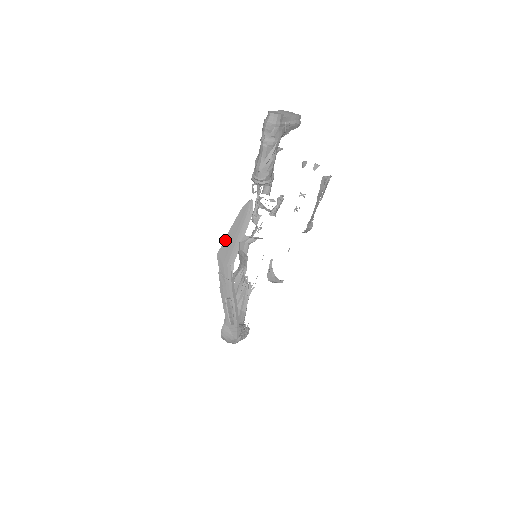
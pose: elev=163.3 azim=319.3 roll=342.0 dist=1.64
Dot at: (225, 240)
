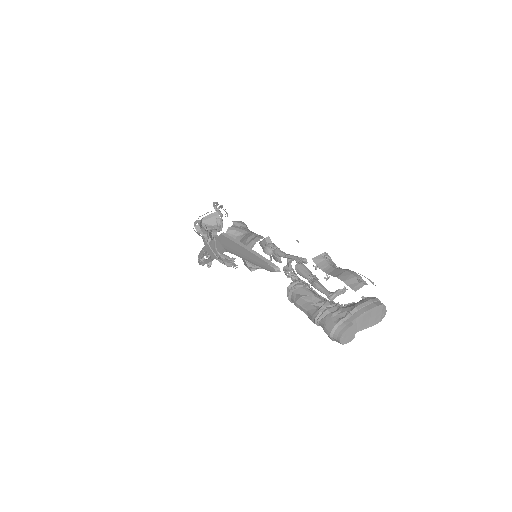
Dot at: (235, 243)
